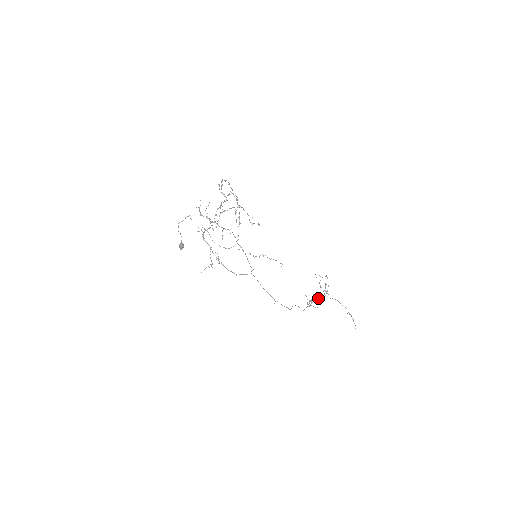
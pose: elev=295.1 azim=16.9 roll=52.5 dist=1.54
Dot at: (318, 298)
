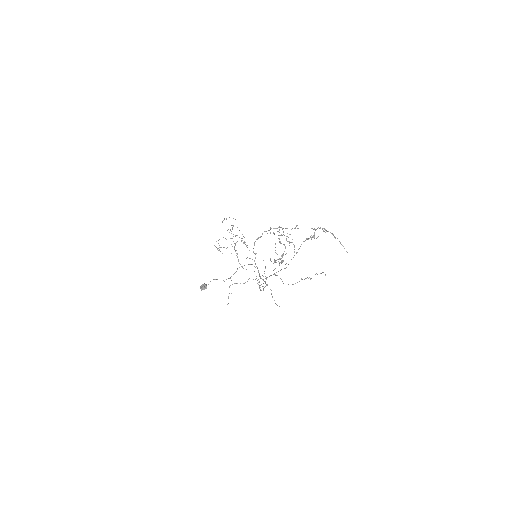
Dot at: (235, 244)
